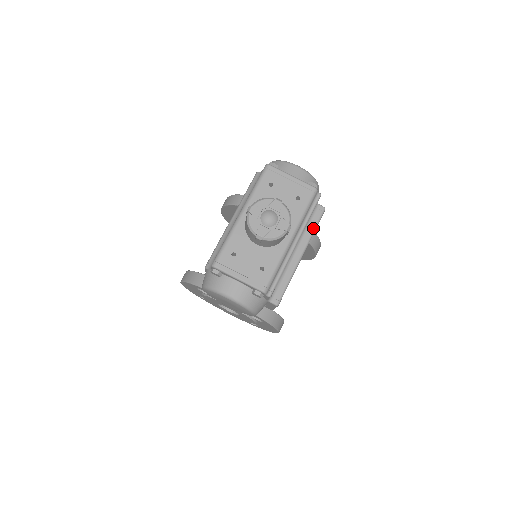
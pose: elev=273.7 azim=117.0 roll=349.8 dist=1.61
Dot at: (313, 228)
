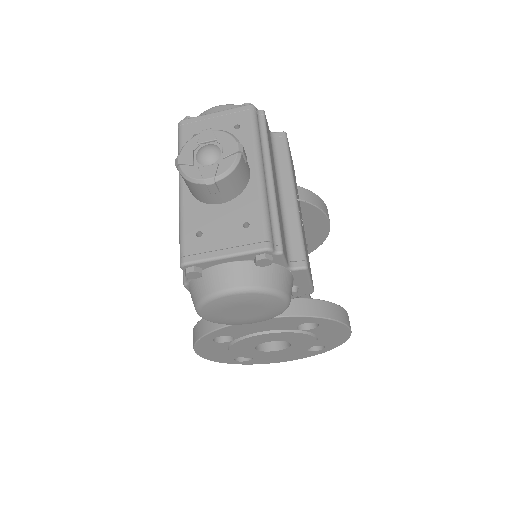
Dot at: (286, 159)
